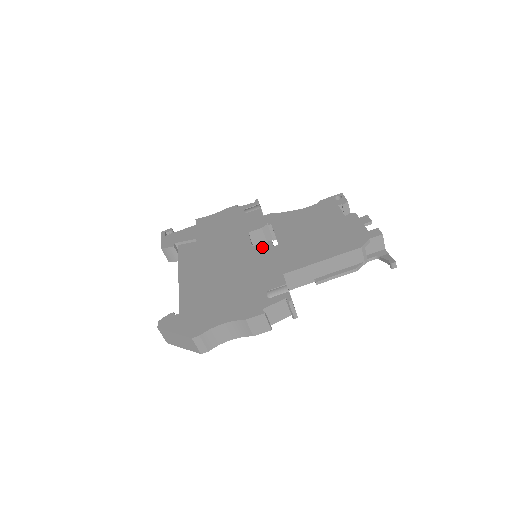
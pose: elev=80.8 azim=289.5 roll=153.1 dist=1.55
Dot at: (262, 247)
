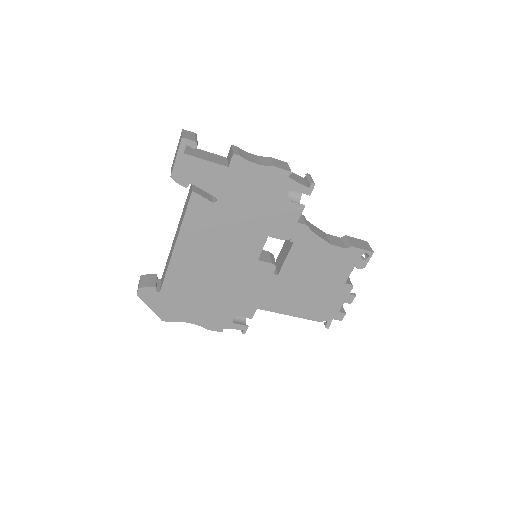
Dot at: (264, 268)
